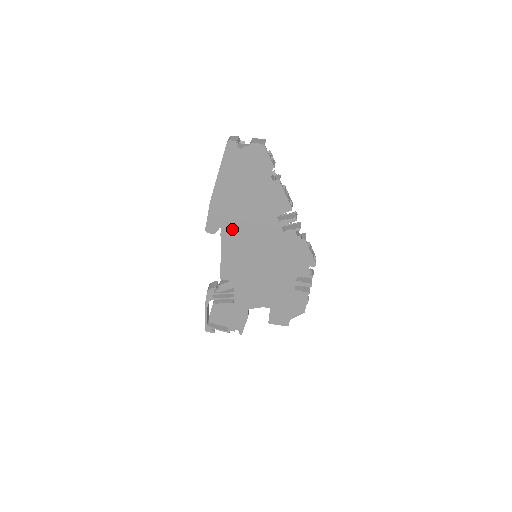
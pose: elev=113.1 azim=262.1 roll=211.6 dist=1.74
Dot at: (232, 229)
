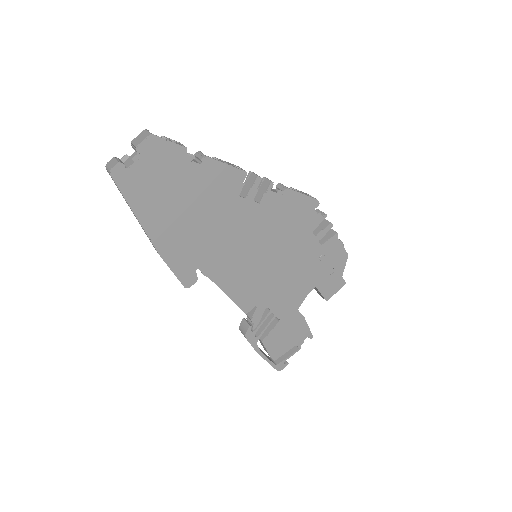
Dot at: (209, 257)
